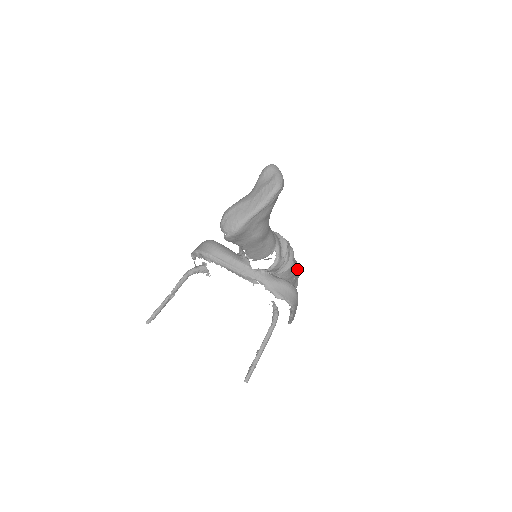
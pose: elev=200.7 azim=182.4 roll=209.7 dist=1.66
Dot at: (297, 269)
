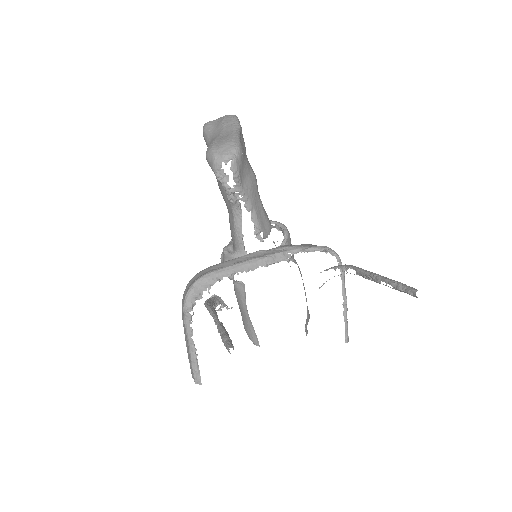
Dot at: occluded
